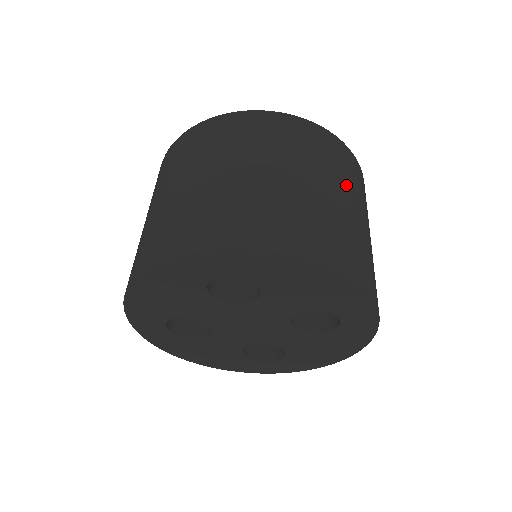
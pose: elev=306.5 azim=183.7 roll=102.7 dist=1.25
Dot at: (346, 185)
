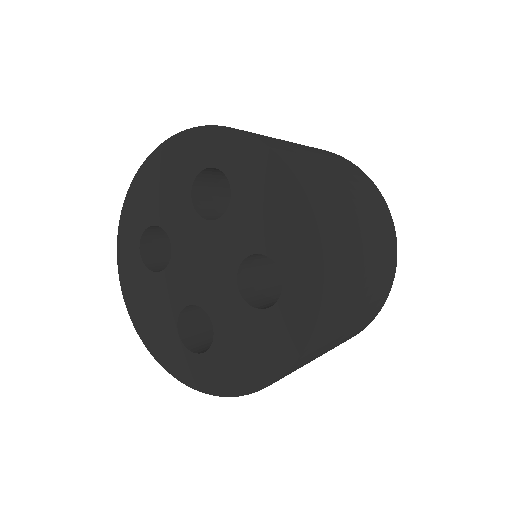
Dot at: (367, 209)
